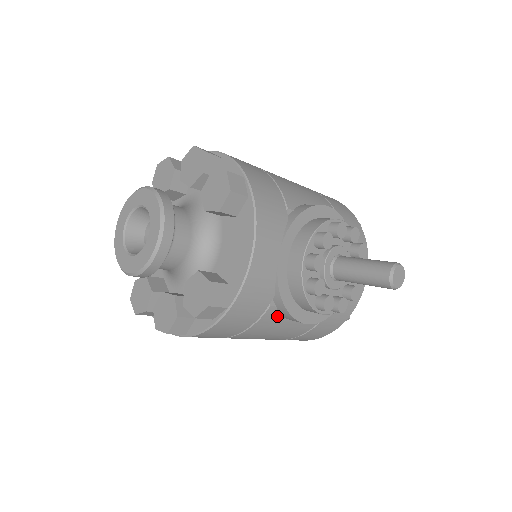
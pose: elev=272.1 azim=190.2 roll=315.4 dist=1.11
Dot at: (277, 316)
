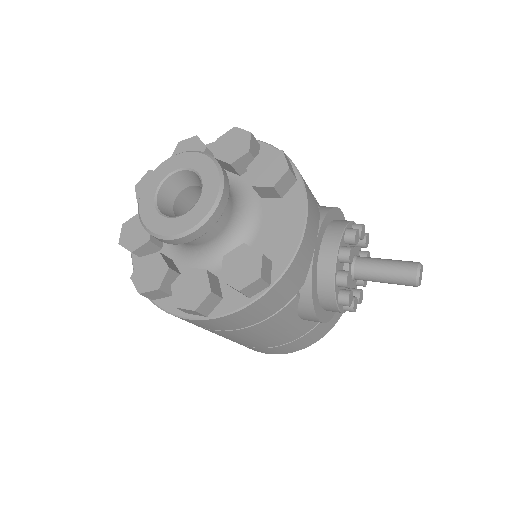
Dot at: (294, 309)
